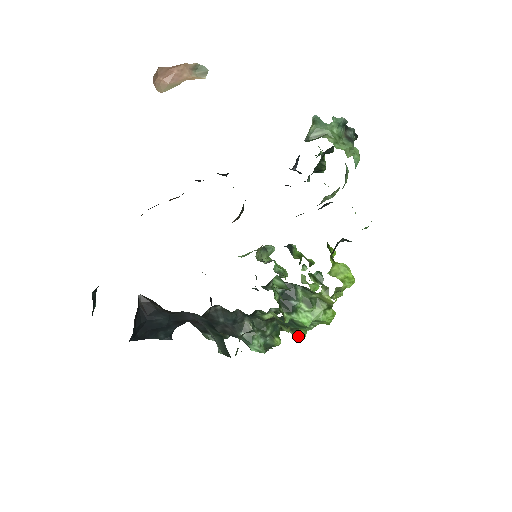
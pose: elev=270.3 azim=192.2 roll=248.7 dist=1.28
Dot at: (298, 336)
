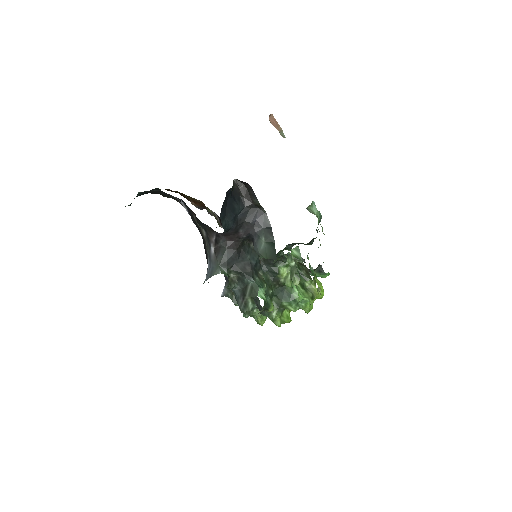
Dot at: (276, 322)
